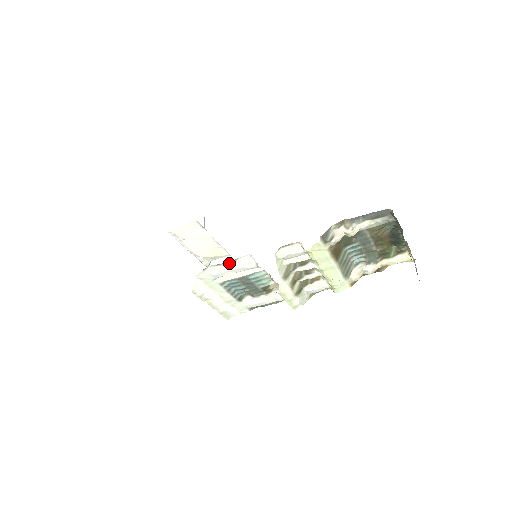
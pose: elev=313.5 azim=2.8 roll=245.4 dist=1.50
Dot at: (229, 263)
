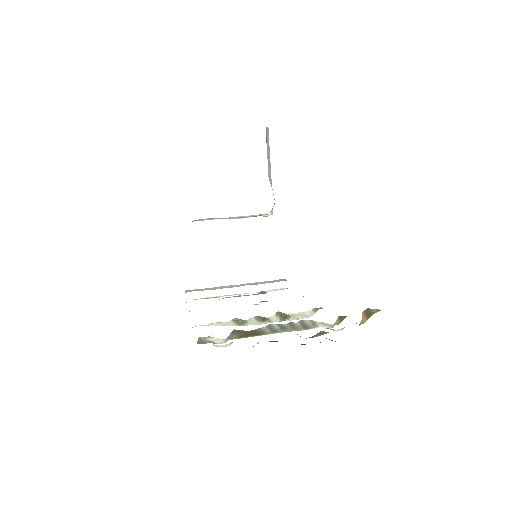
Dot at: occluded
